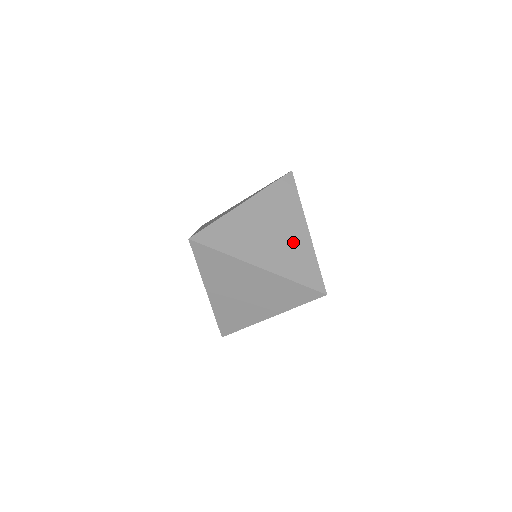
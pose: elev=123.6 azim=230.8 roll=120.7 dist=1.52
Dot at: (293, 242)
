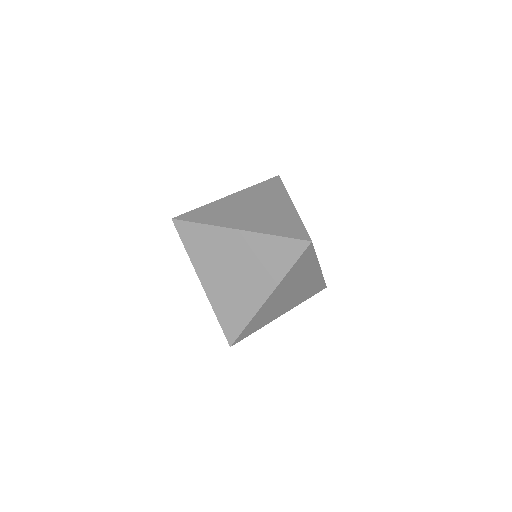
Dot at: (245, 294)
